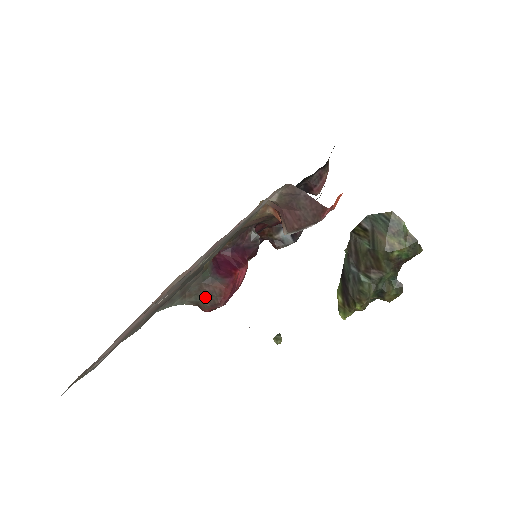
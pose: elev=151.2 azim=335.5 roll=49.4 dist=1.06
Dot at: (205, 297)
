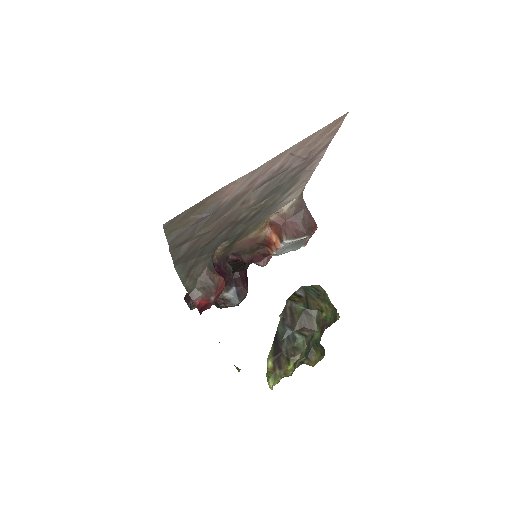
Dot at: (202, 284)
